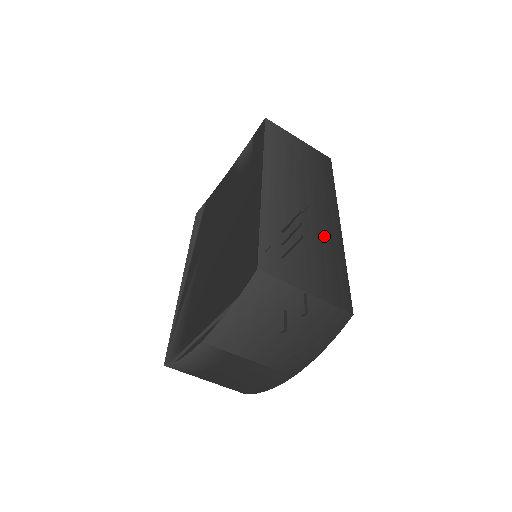
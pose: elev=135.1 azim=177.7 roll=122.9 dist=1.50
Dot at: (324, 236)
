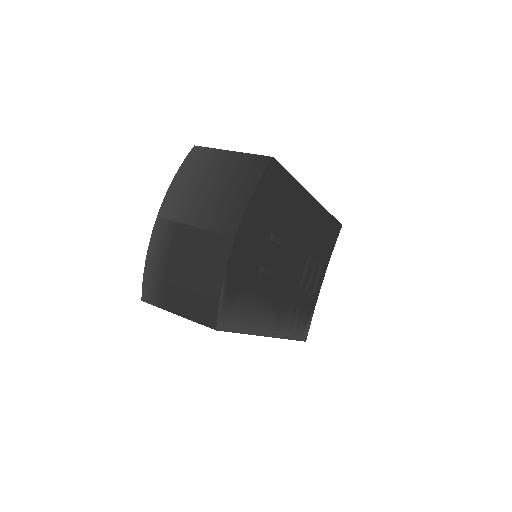
Dot at: occluded
